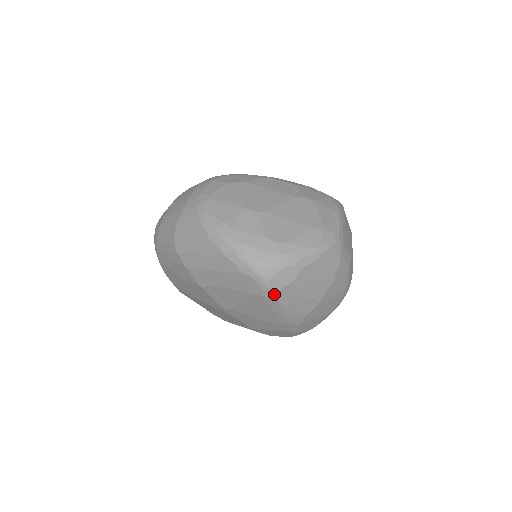
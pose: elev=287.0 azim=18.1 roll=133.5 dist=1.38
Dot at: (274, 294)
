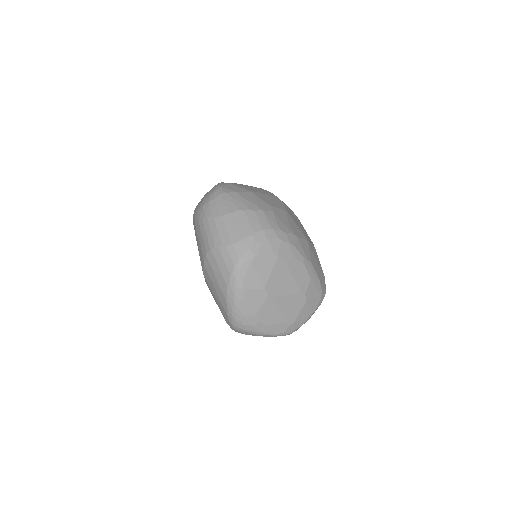
Dot at: (234, 330)
